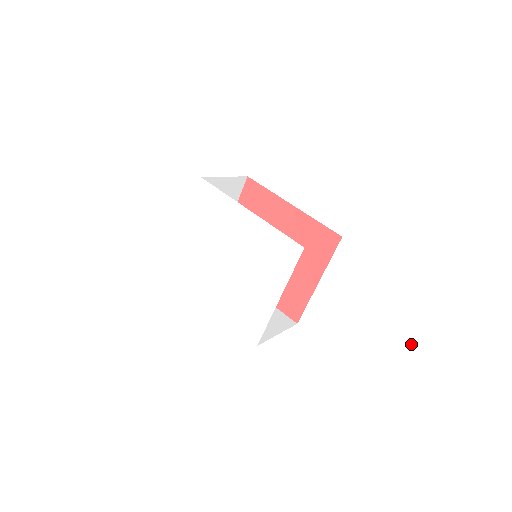
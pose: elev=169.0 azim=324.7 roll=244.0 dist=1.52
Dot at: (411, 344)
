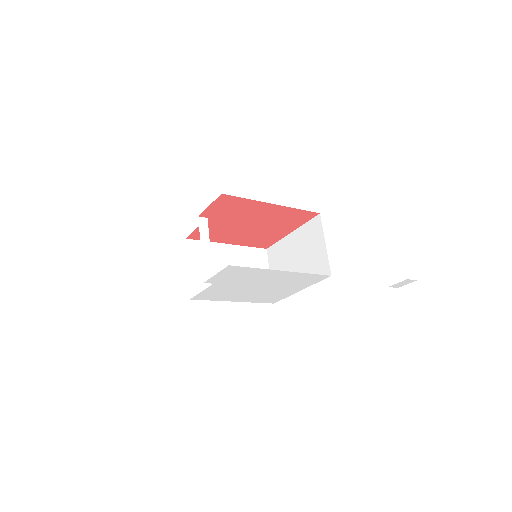
Dot at: occluded
